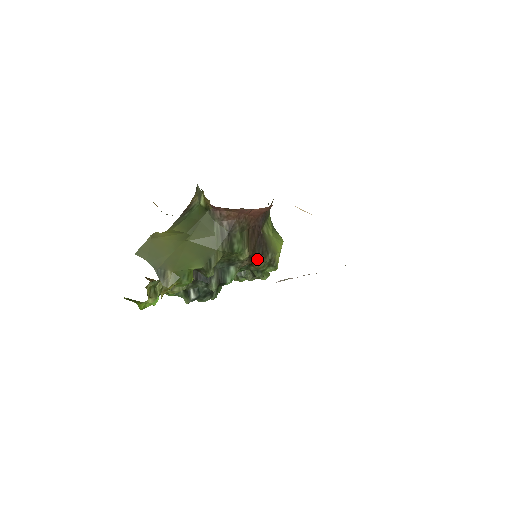
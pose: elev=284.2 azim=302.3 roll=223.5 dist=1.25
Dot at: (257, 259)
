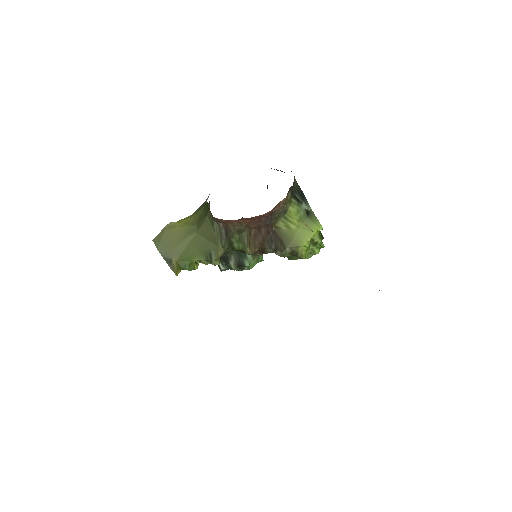
Dot at: (271, 252)
